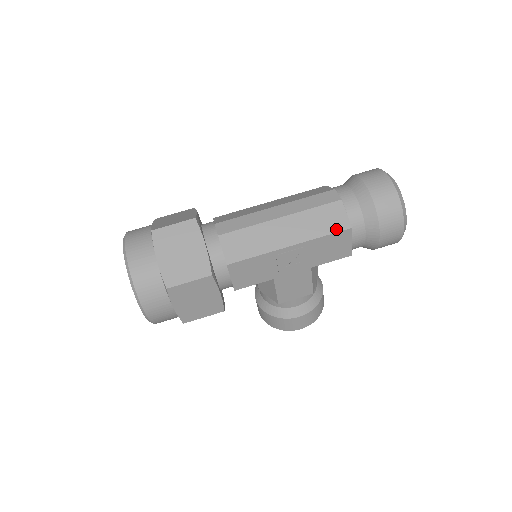
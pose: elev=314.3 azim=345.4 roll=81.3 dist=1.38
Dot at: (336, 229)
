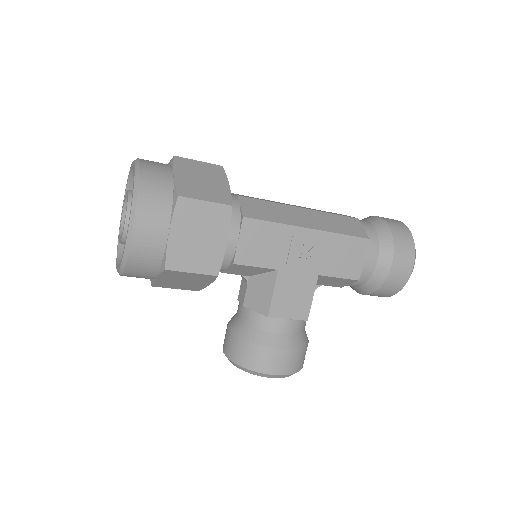
Dot at: (355, 234)
